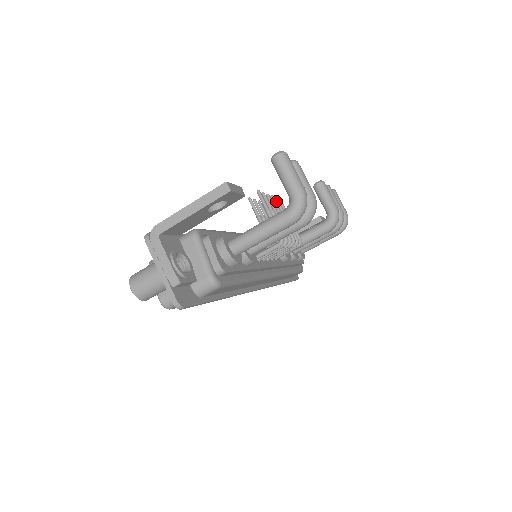
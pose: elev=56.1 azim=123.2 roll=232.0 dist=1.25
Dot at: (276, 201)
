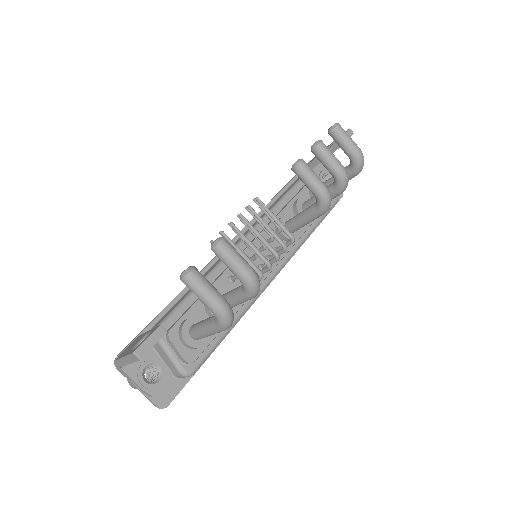
Dot at: occluded
